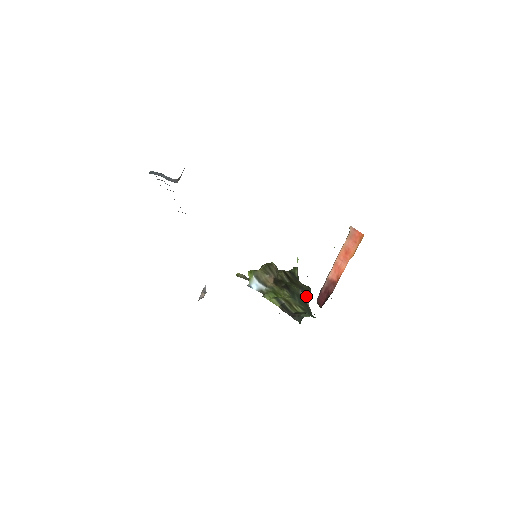
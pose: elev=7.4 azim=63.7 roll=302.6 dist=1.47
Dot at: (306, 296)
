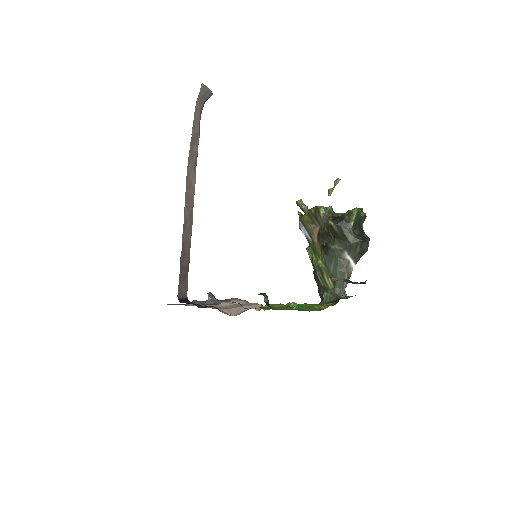
Dot at: (354, 255)
